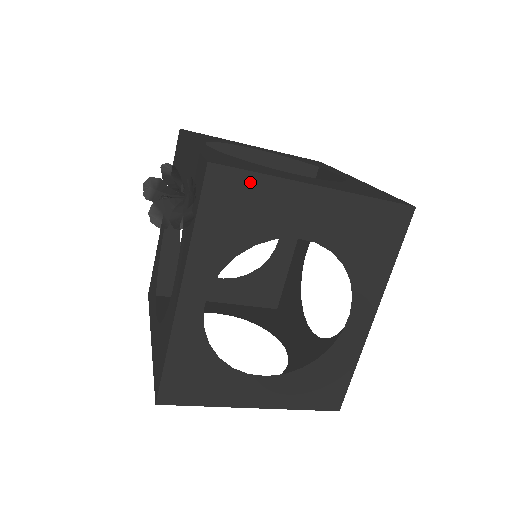
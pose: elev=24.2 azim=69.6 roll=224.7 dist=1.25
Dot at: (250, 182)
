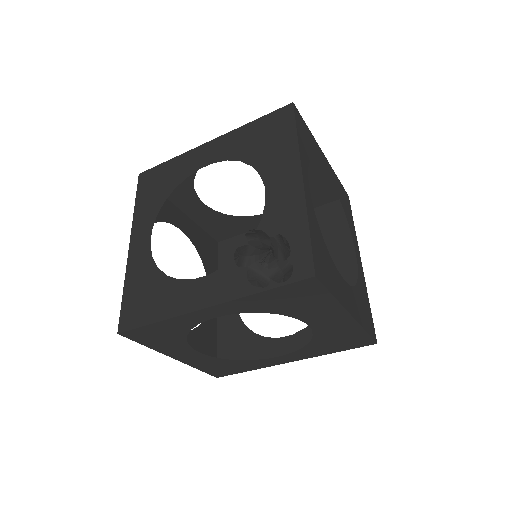
Dot at: (322, 295)
